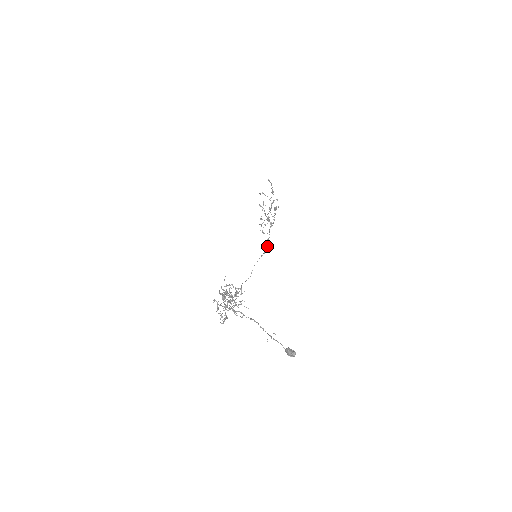
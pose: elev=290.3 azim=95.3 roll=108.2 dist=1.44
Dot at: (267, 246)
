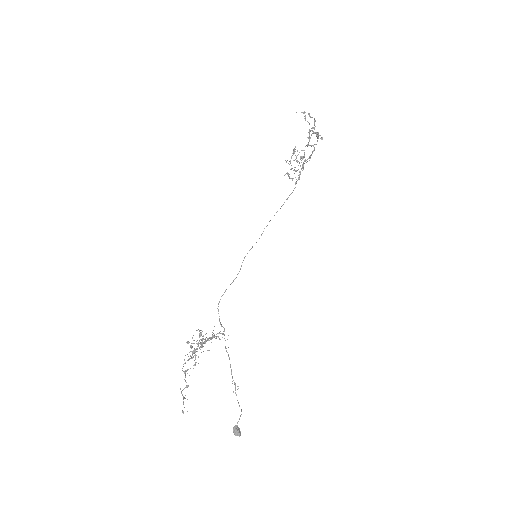
Dot at: occluded
